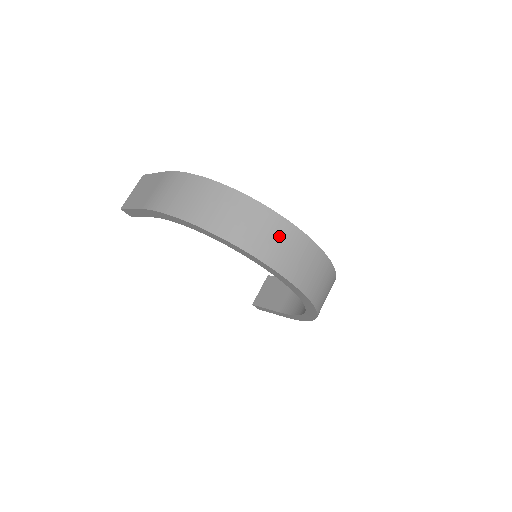
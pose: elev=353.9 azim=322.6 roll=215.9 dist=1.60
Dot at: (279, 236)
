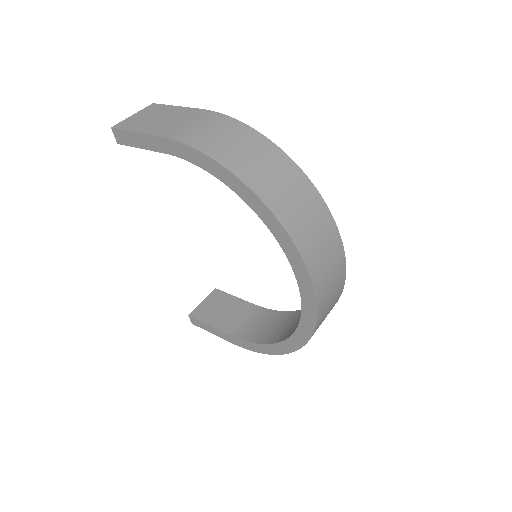
Dot at: (325, 239)
